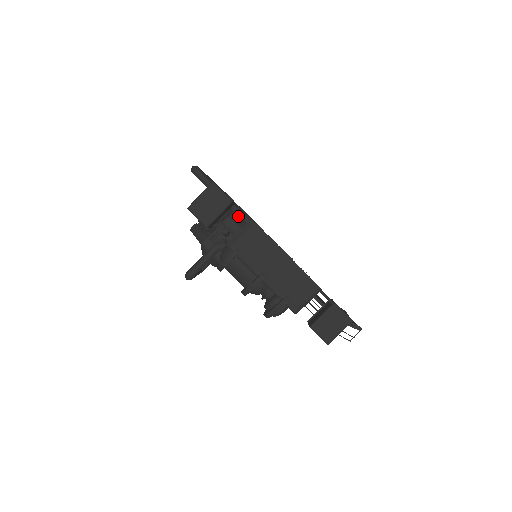
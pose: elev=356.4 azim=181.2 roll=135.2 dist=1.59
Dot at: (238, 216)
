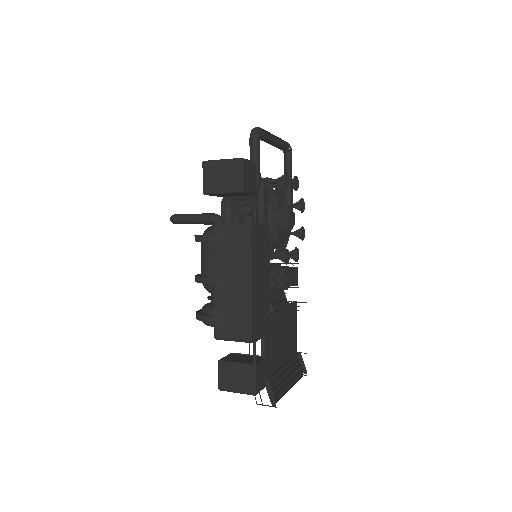
Dot at: (257, 208)
